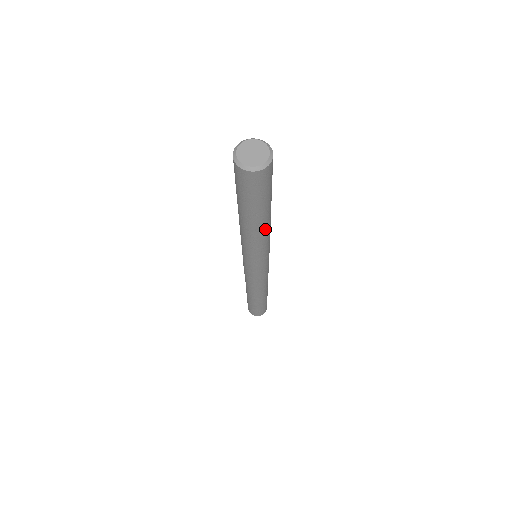
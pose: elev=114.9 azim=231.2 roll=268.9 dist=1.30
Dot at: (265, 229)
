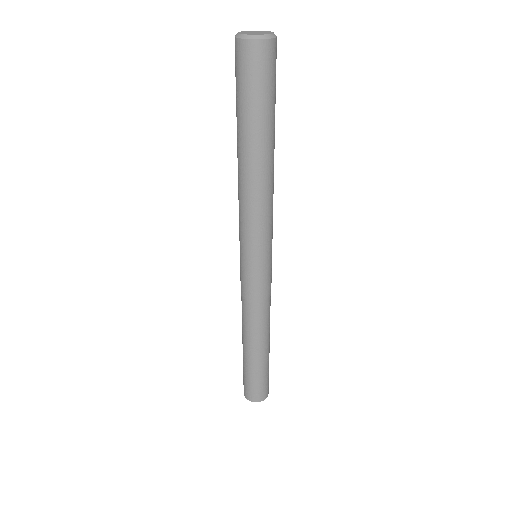
Dot at: (269, 173)
